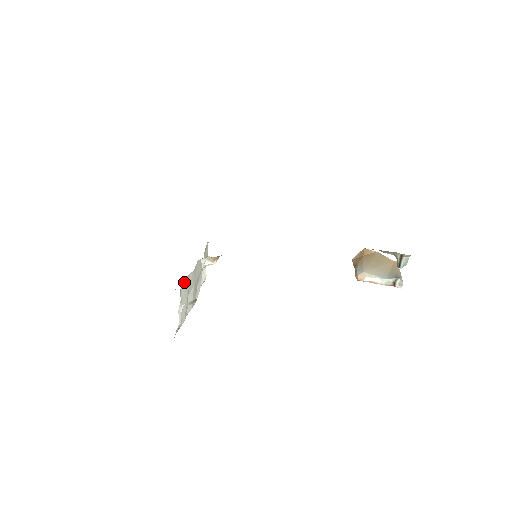
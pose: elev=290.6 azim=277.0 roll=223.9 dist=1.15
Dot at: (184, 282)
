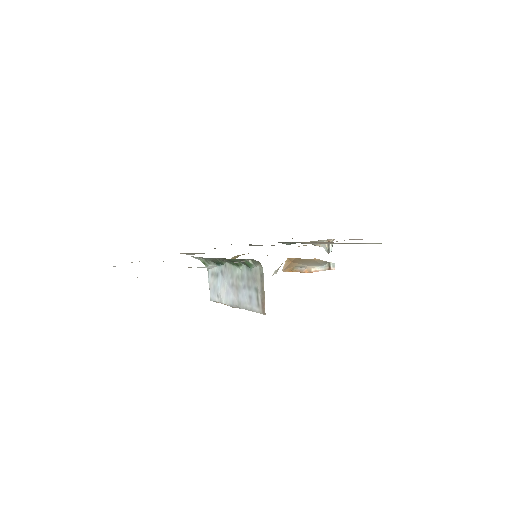
Dot at: occluded
